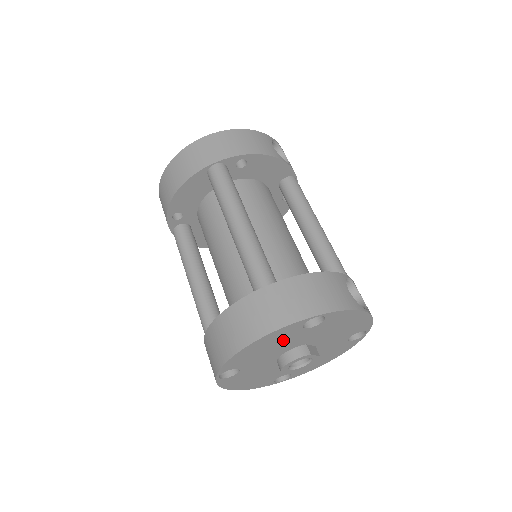
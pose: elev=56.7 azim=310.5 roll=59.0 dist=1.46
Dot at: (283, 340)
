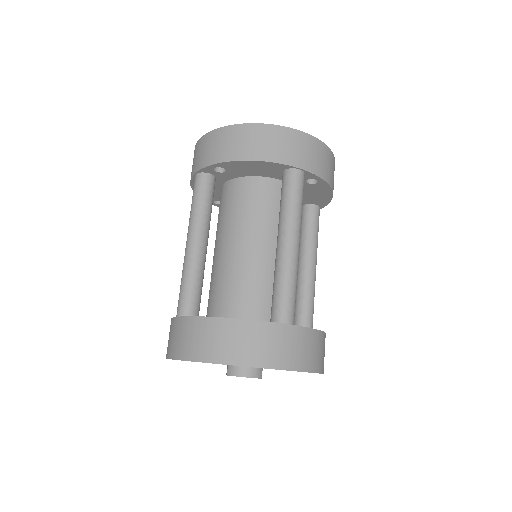
Dot at: occluded
